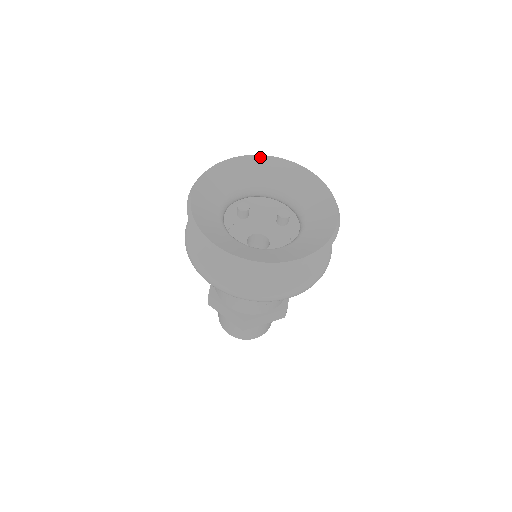
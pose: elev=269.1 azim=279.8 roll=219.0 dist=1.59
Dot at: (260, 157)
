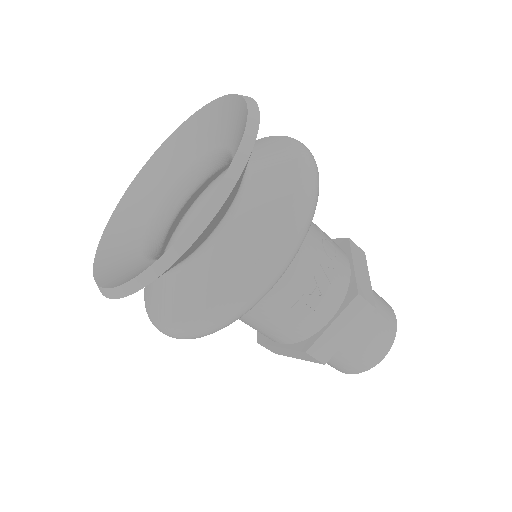
Dot at: (169, 140)
